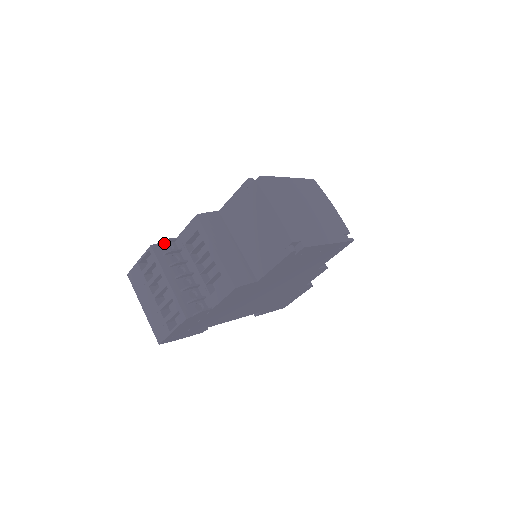
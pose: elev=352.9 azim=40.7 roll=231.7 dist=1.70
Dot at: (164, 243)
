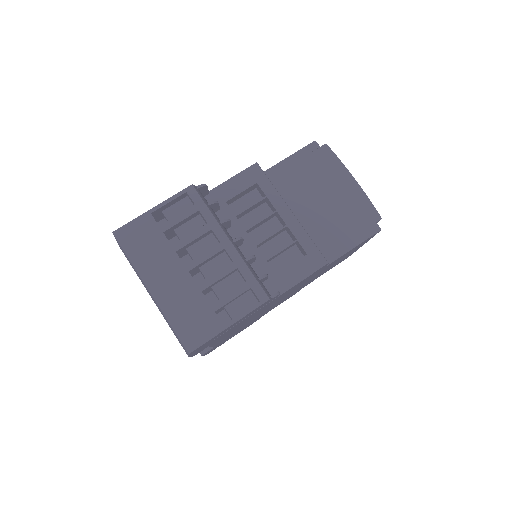
Dot at: (200, 191)
